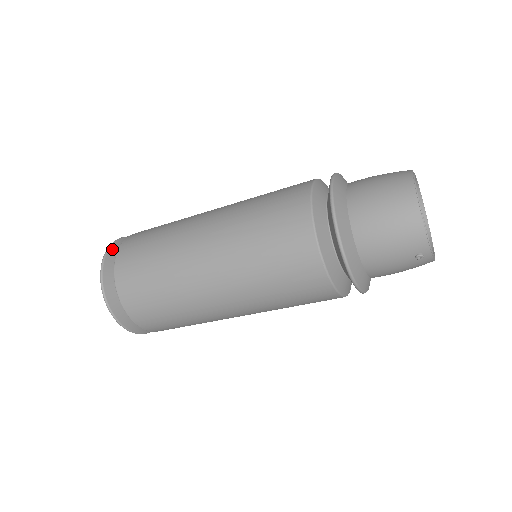
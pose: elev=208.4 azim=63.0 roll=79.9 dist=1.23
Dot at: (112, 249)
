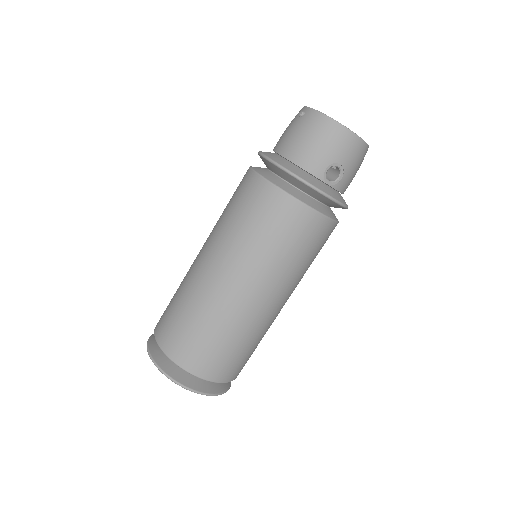
Dot at: occluded
